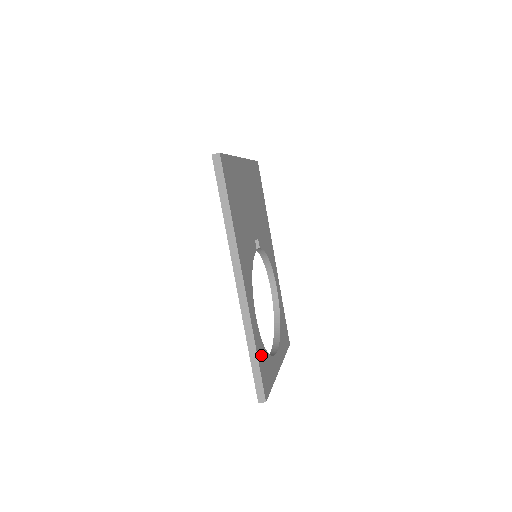
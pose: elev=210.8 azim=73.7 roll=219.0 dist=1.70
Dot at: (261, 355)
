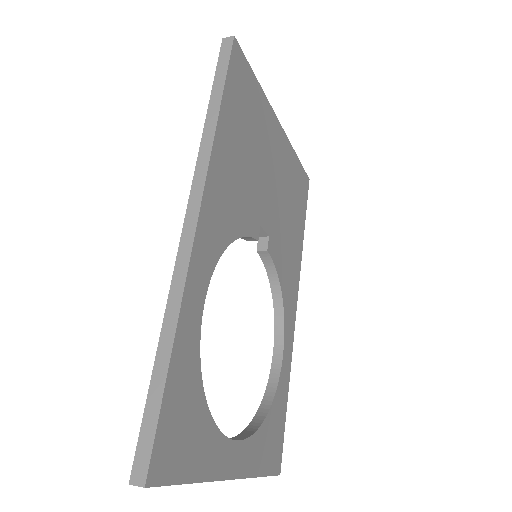
Dot at: (183, 382)
